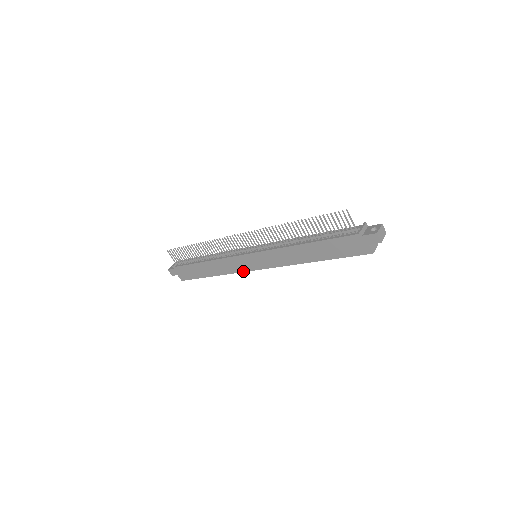
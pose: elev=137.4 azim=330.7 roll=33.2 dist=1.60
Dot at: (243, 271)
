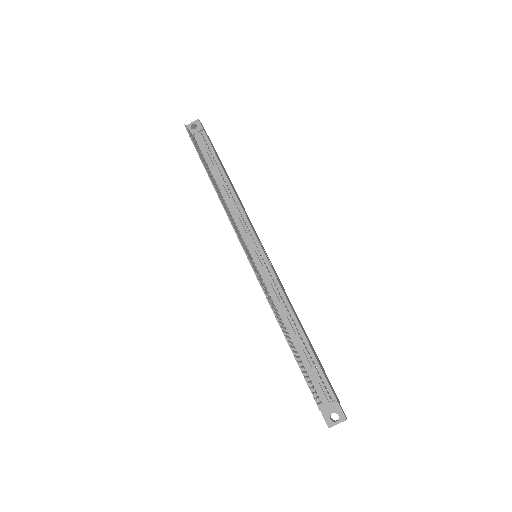
Dot at: occluded
